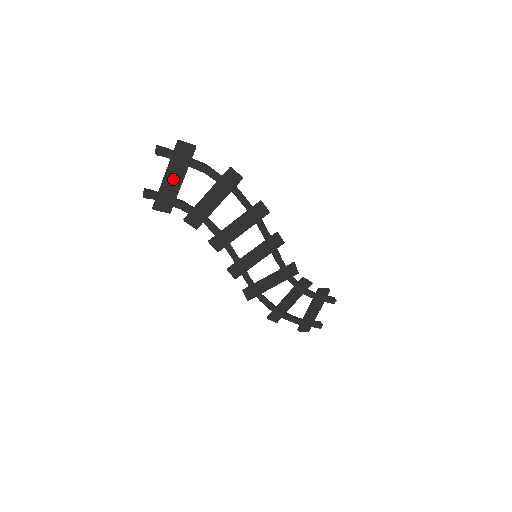
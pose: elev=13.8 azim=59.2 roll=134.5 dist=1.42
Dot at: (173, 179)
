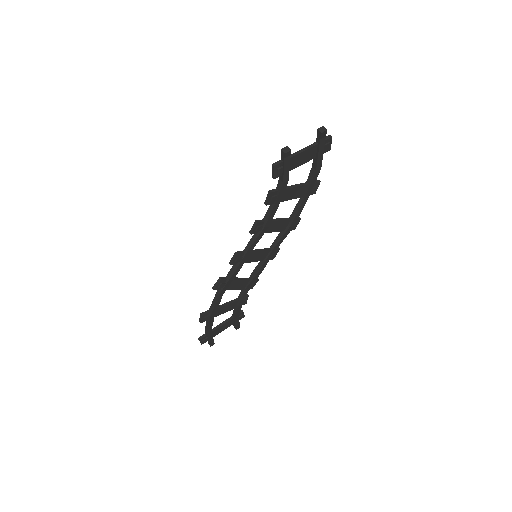
Dot at: (303, 157)
